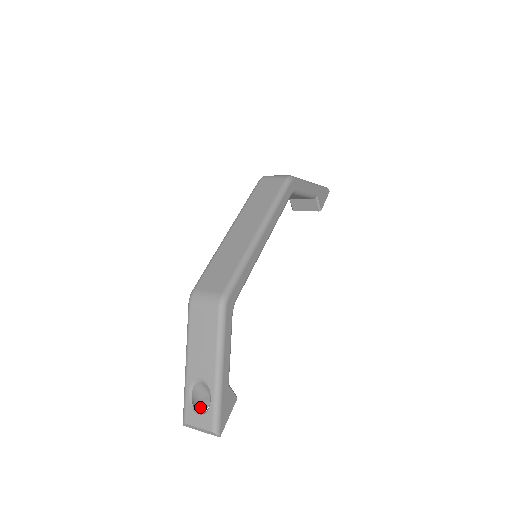
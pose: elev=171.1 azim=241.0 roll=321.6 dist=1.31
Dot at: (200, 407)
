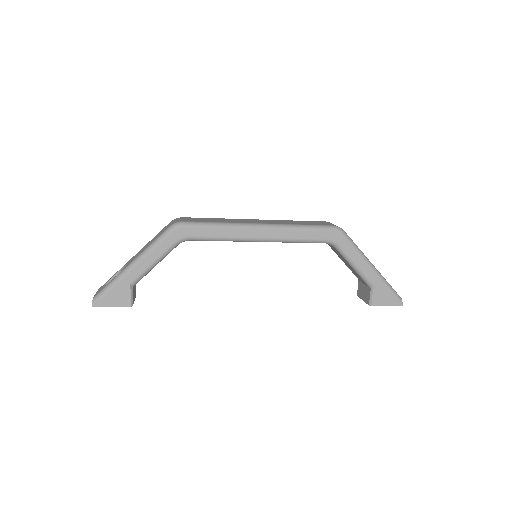
Dot at: occluded
